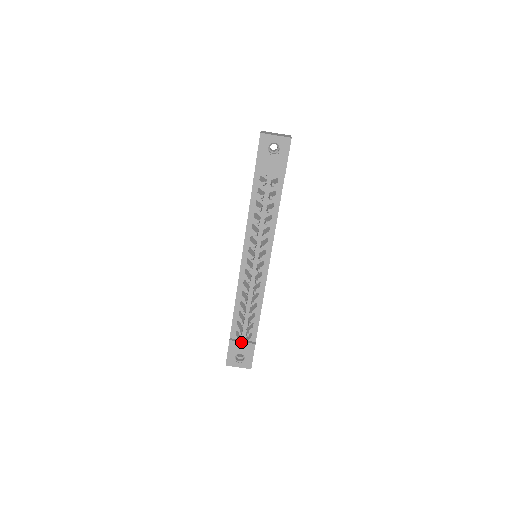
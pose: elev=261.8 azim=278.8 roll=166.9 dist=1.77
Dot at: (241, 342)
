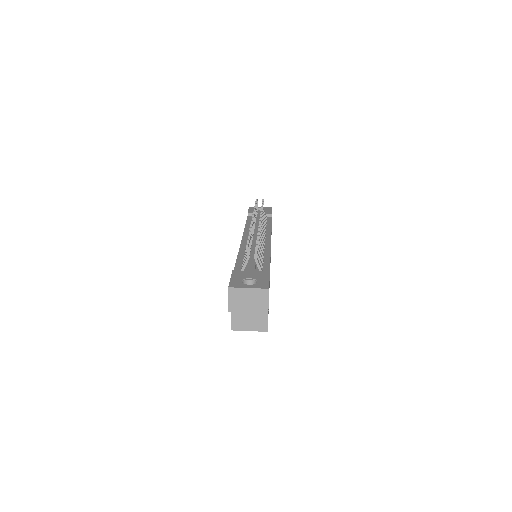
Dot at: (249, 271)
